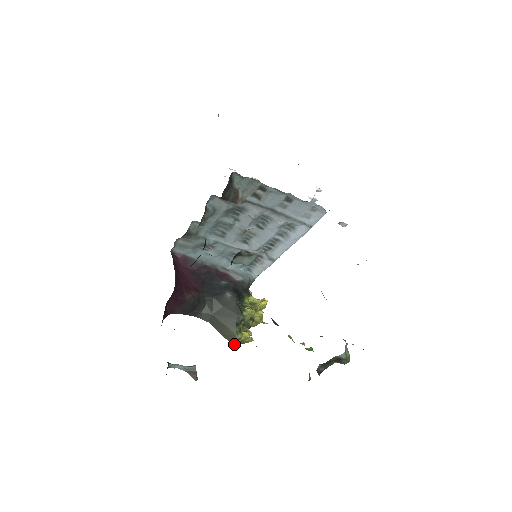
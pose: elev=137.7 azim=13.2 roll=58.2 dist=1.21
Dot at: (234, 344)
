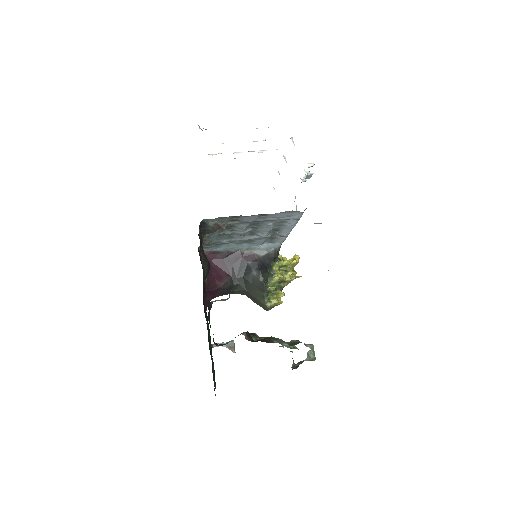
Dot at: (267, 310)
